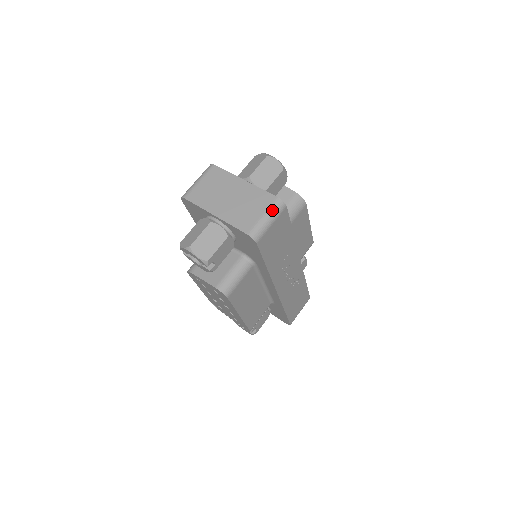
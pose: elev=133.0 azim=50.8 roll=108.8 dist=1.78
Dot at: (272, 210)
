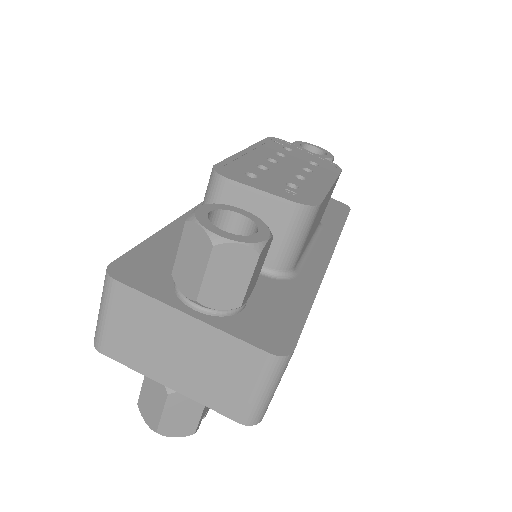
Dot at: (269, 378)
